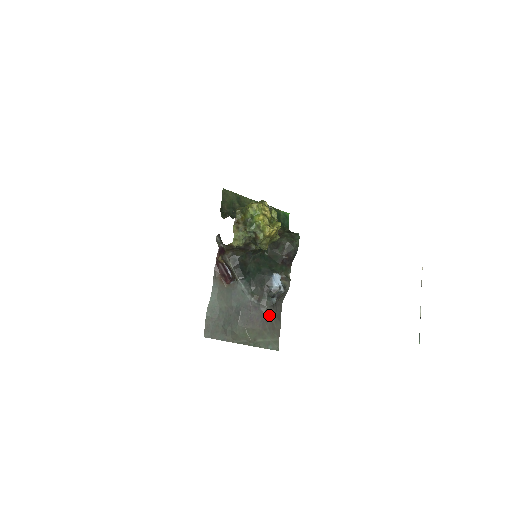
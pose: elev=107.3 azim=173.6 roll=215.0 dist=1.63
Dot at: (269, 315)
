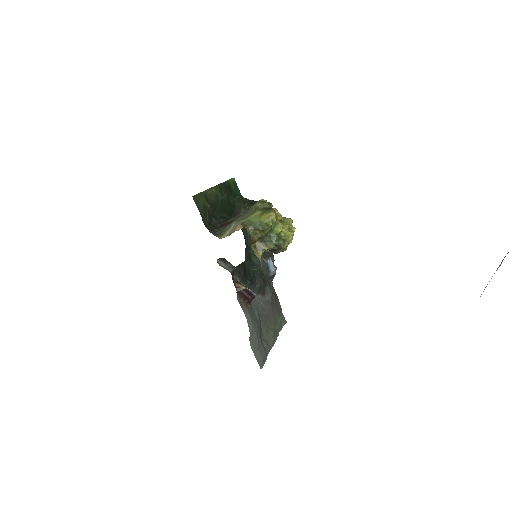
Dot at: (273, 299)
